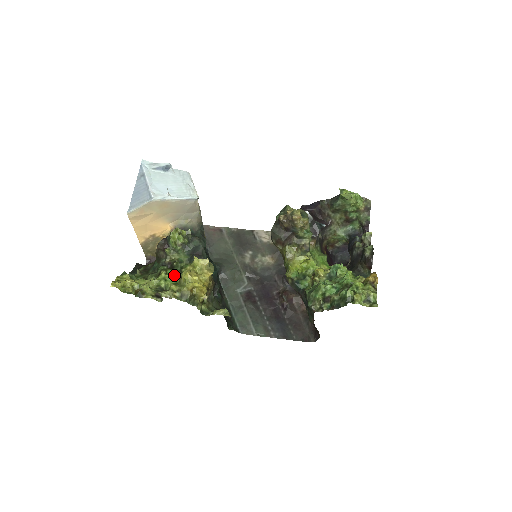
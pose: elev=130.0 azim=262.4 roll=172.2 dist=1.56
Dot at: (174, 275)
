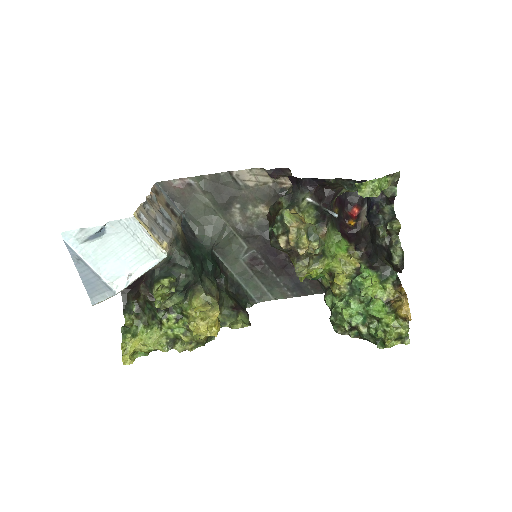
Dot at: (179, 326)
